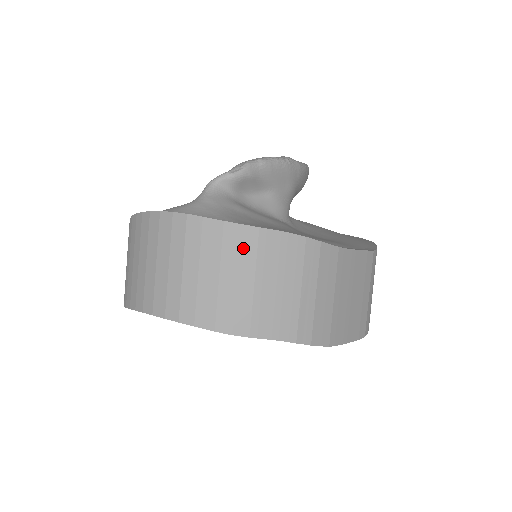
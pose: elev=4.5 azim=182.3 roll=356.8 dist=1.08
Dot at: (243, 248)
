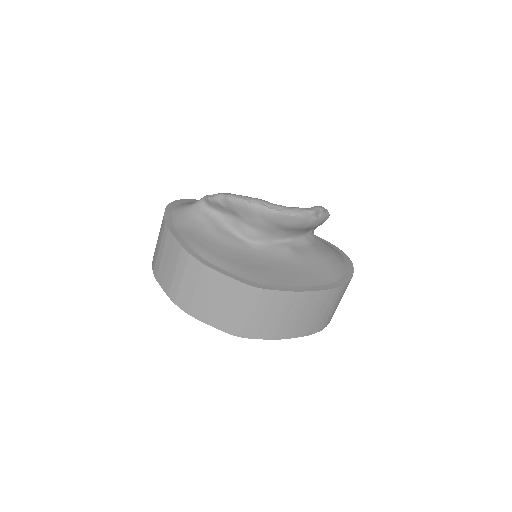
Dot at: (163, 236)
